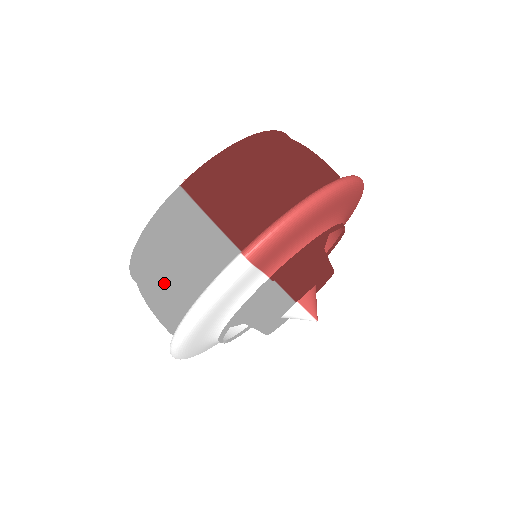
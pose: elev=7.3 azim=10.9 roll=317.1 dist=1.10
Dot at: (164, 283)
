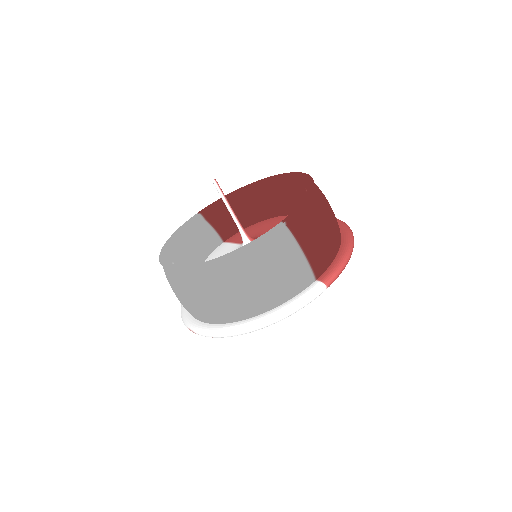
Dot at: (252, 291)
